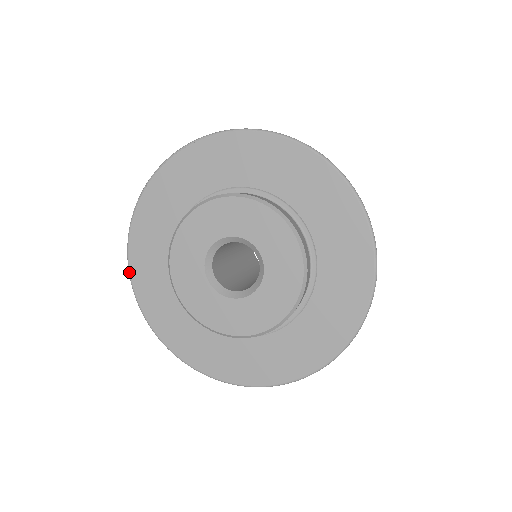
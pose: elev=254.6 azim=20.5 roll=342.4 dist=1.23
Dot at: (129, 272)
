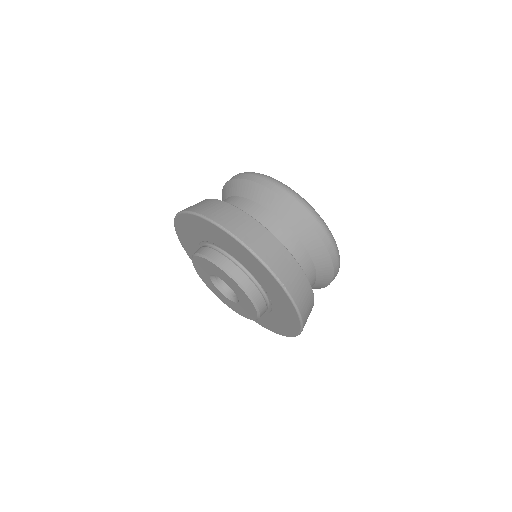
Dot at: occluded
